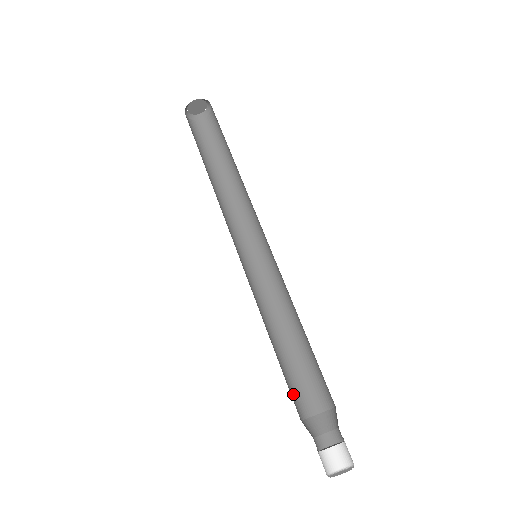
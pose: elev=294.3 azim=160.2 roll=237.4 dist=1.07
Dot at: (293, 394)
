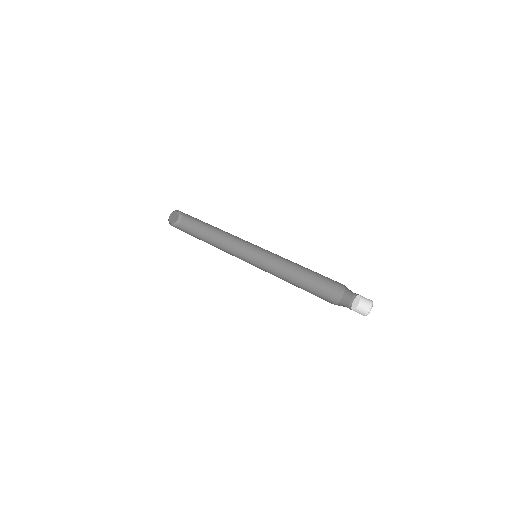
Dot at: occluded
